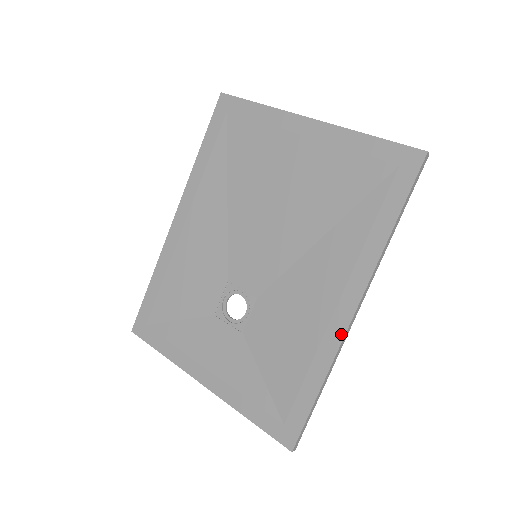
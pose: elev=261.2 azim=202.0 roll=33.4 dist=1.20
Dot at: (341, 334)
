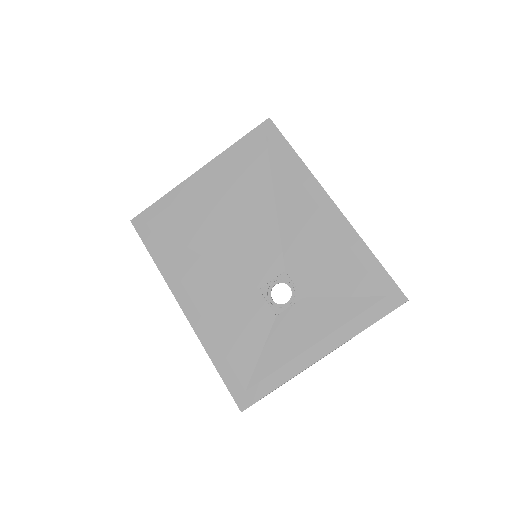
Dot at: (343, 219)
